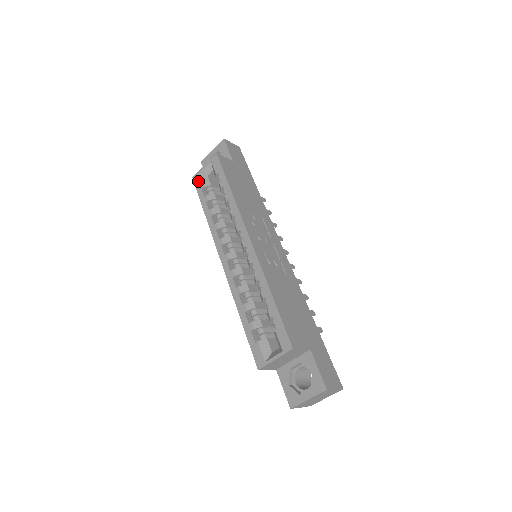
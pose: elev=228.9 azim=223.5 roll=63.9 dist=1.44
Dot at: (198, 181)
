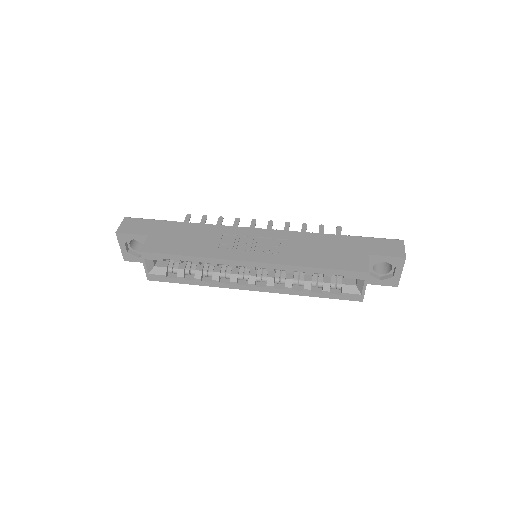
Dot at: (156, 277)
